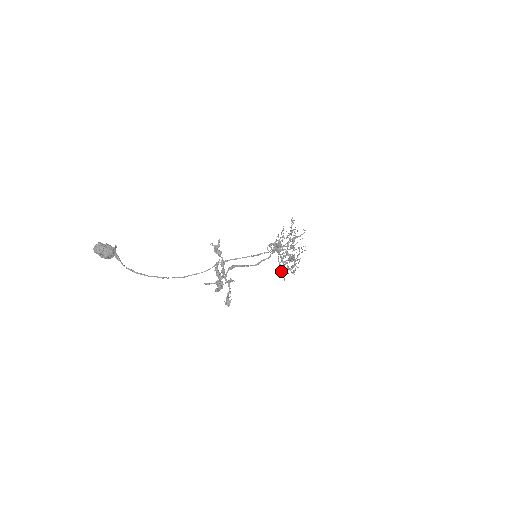
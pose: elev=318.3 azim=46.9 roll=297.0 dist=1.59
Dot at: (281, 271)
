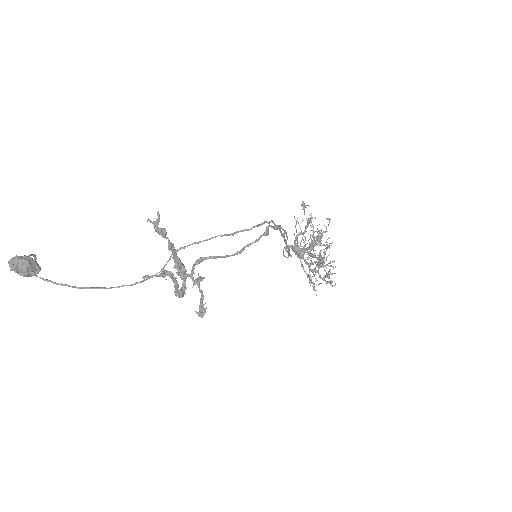
Dot at: (309, 281)
